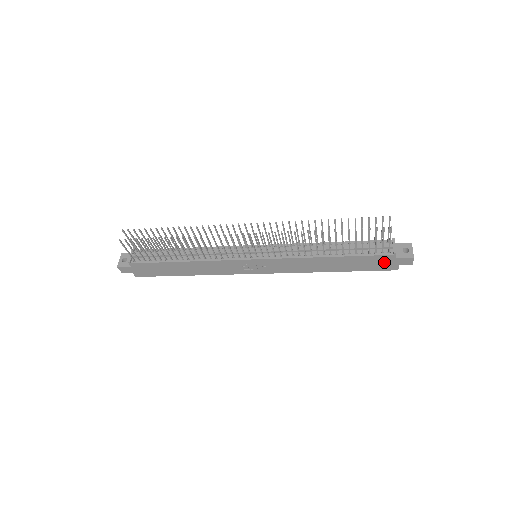
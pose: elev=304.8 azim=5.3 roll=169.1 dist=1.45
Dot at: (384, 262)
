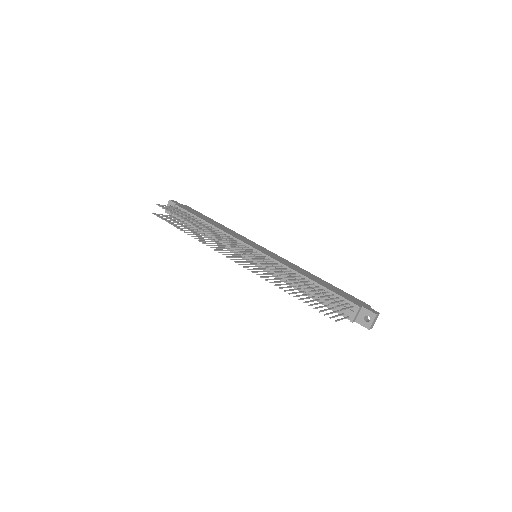
Dot at: occluded
